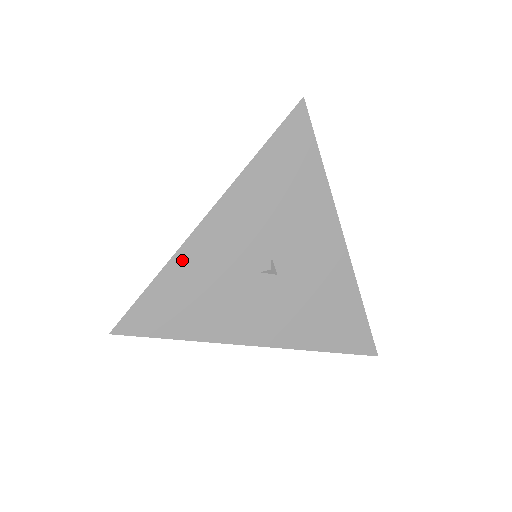
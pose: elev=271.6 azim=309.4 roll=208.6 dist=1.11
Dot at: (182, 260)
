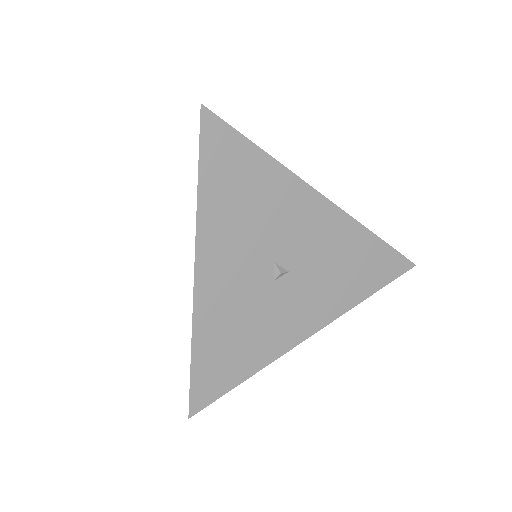
Dot at: (202, 324)
